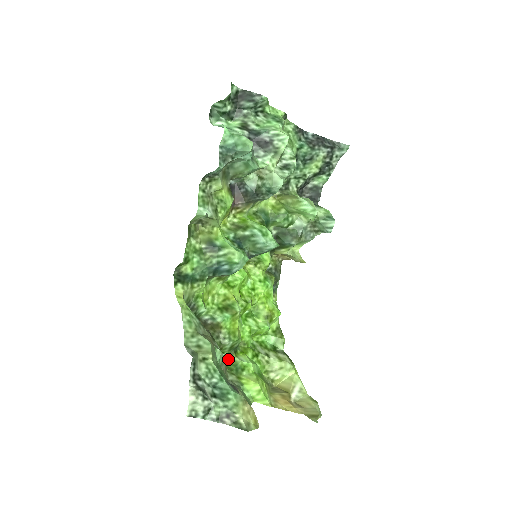
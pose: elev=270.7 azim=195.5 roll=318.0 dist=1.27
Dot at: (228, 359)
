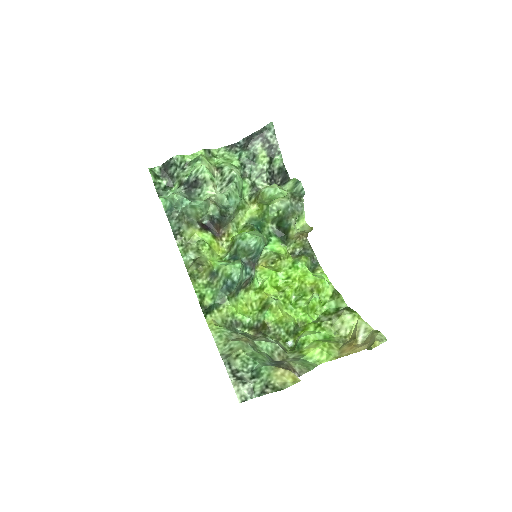
Dot at: (294, 343)
